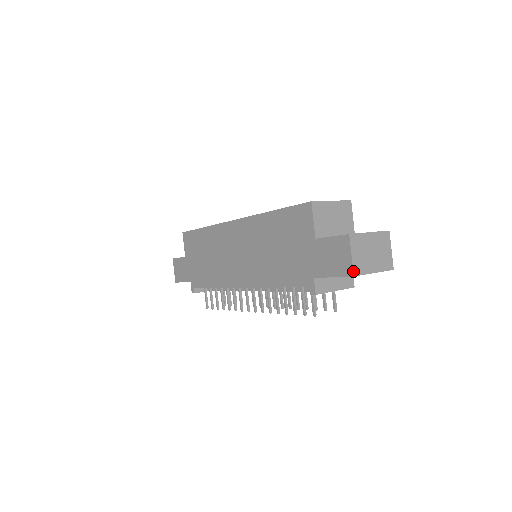
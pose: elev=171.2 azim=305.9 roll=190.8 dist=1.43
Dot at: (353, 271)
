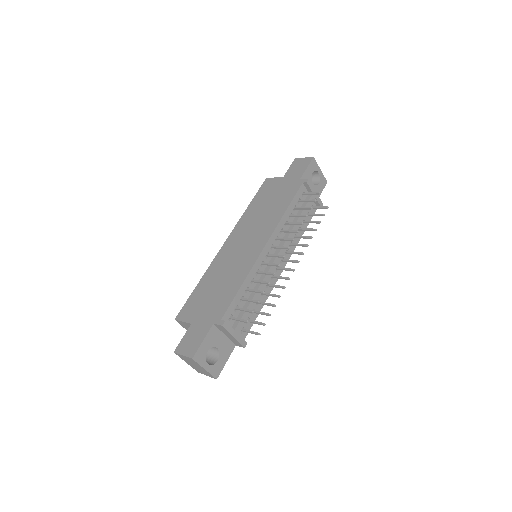
Dot at: (311, 157)
